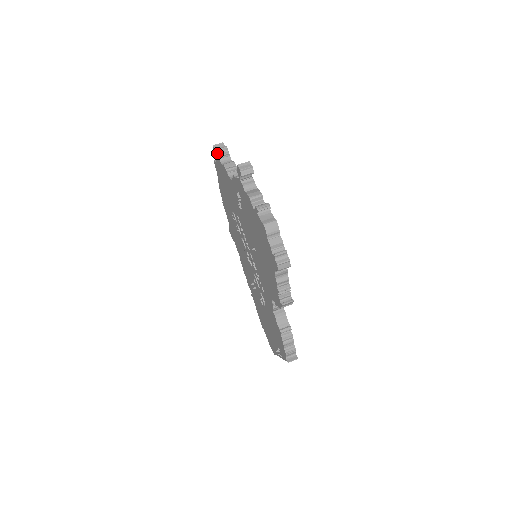
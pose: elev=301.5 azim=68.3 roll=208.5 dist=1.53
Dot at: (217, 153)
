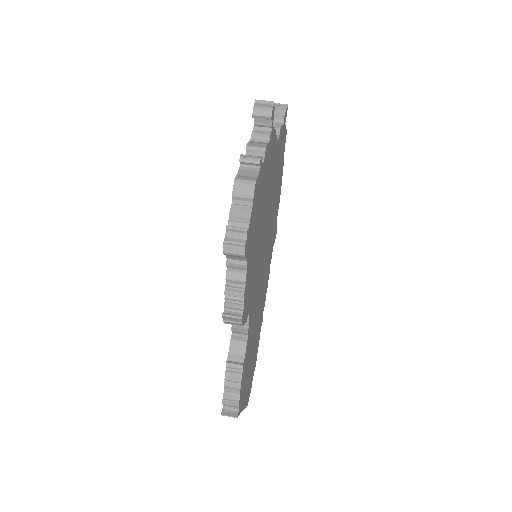
Dot at: occluded
